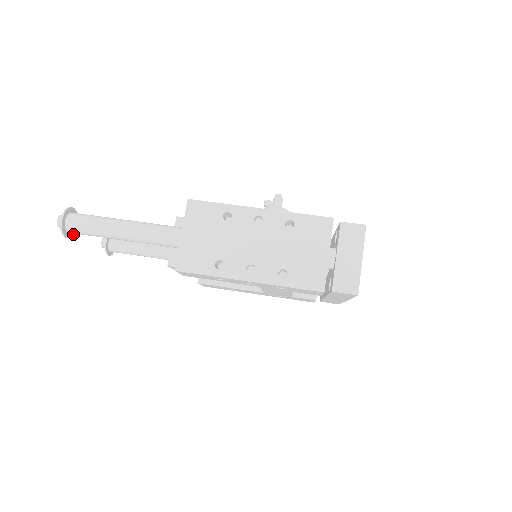
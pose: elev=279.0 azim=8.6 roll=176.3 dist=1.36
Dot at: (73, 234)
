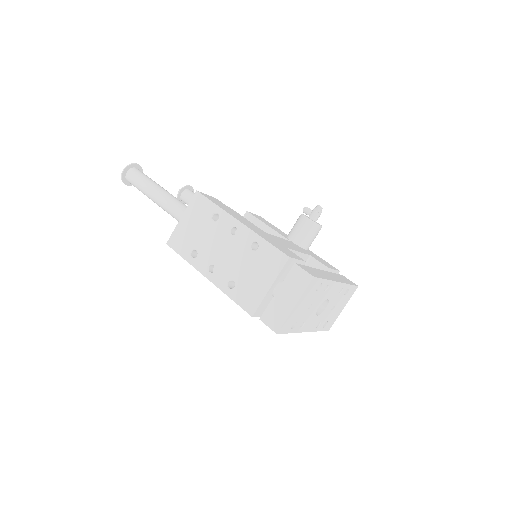
Dot at: occluded
